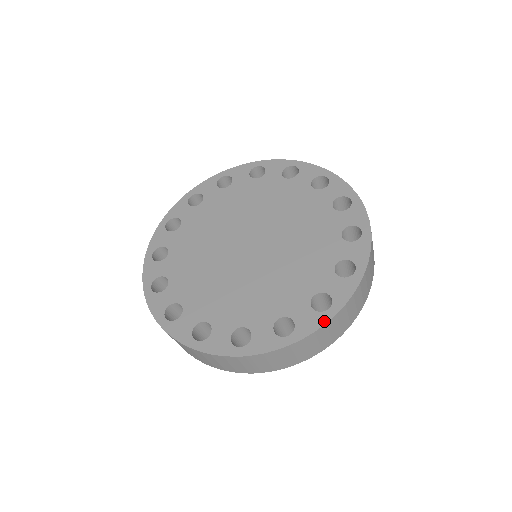
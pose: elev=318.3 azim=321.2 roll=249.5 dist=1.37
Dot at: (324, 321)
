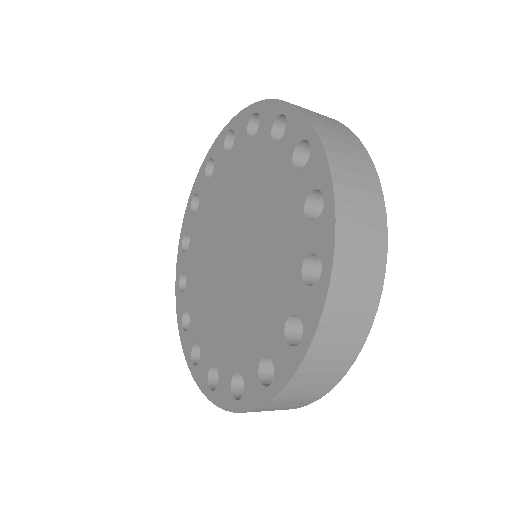
Dot at: (204, 391)
